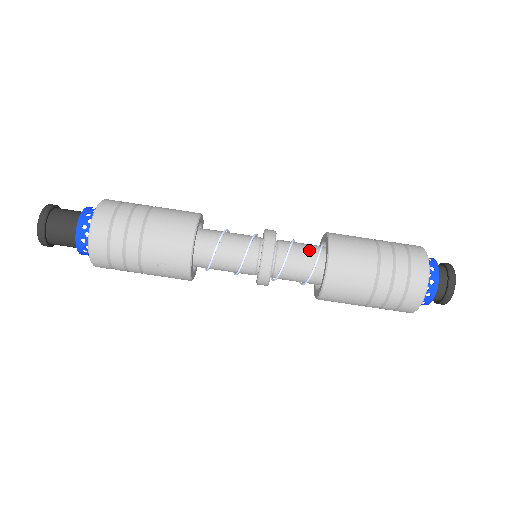
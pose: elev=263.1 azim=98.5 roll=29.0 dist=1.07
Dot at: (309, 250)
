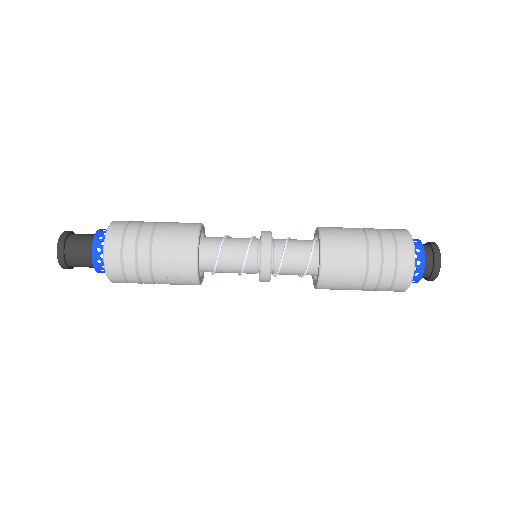
Dot at: (303, 246)
